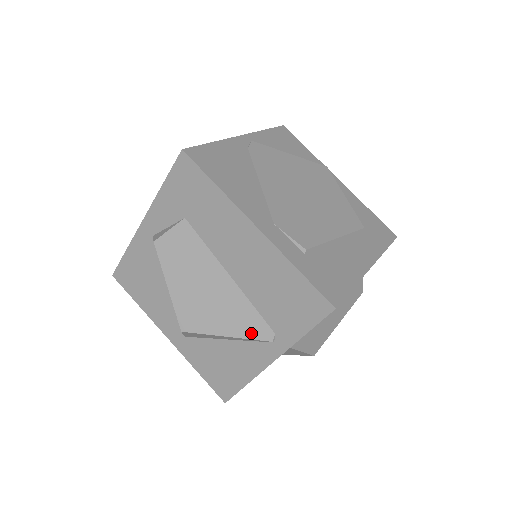
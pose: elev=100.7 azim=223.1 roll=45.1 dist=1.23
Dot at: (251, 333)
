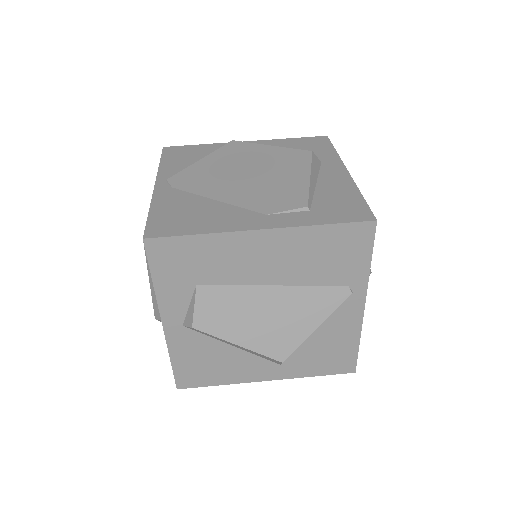
Dot at: (332, 305)
